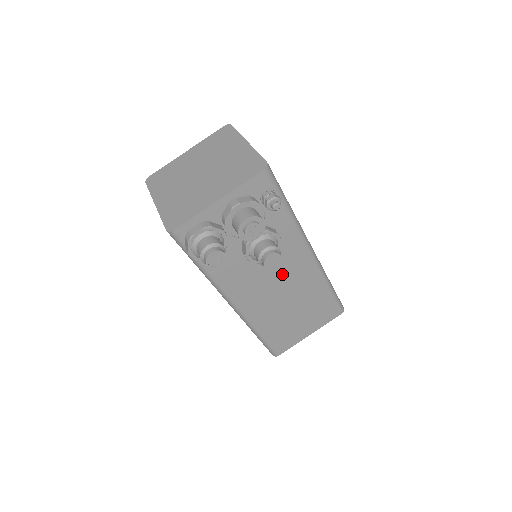
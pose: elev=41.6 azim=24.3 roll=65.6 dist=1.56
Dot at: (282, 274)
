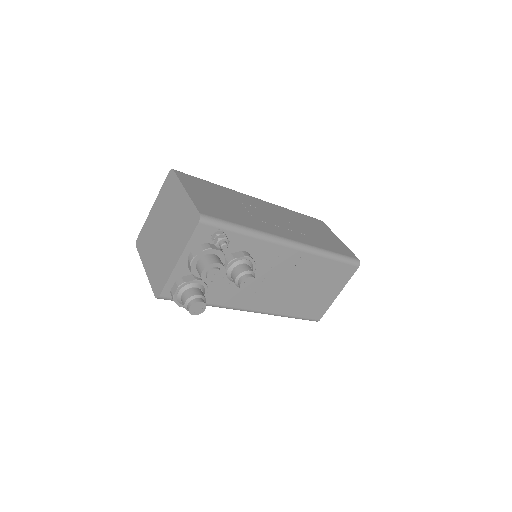
Dot at: (276, 273)
